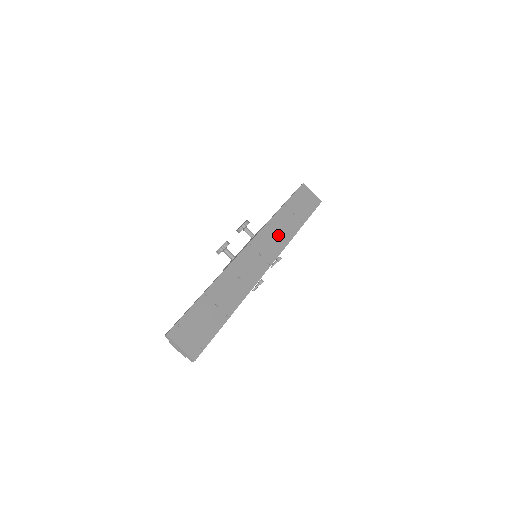
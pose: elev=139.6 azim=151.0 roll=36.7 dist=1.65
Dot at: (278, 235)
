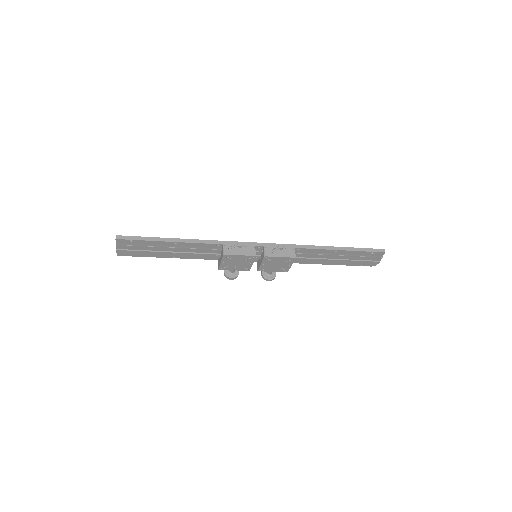
Dot at: occluded
